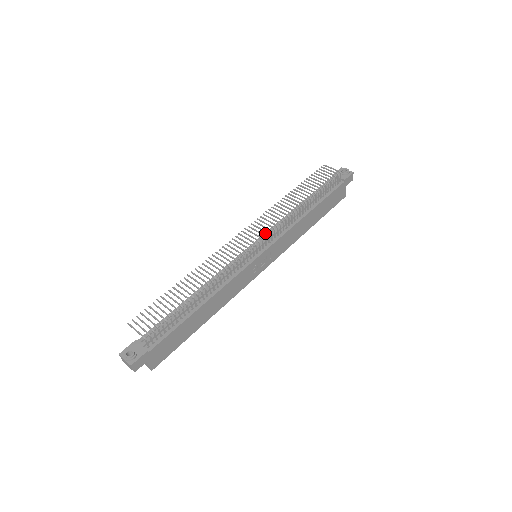
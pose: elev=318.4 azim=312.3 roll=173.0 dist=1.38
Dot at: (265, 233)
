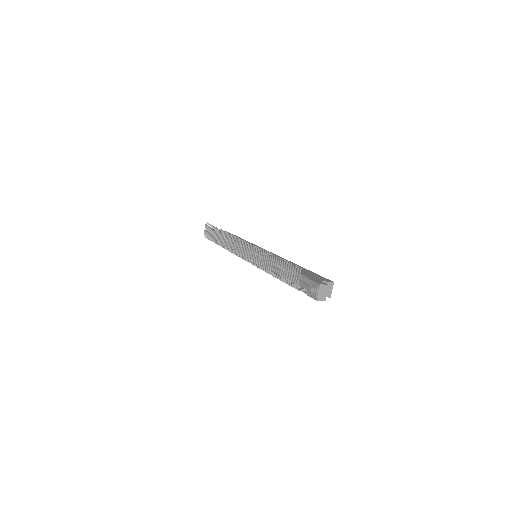
Dot at: occluded
